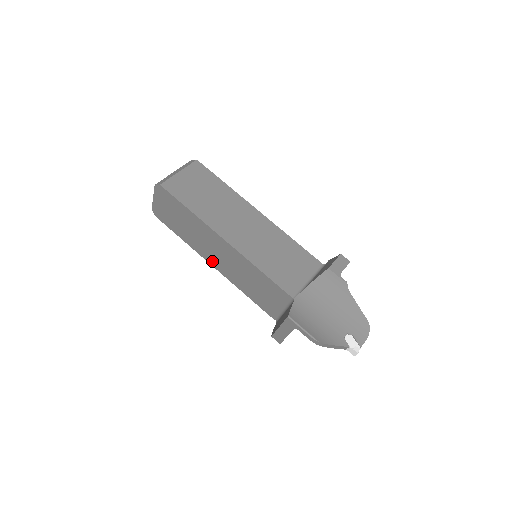
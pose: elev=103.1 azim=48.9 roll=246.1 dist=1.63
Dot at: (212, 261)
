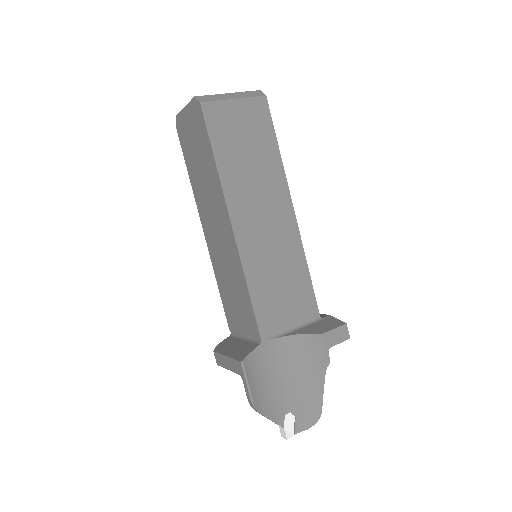
Dot at: (205, 225)
